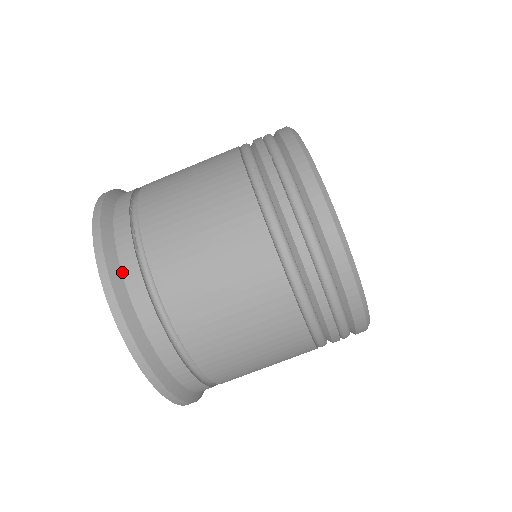
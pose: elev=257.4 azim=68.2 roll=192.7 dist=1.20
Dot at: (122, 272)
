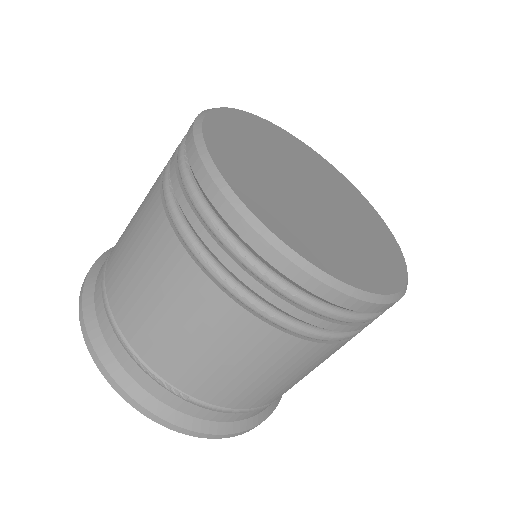
Dot at: (192, 416)
